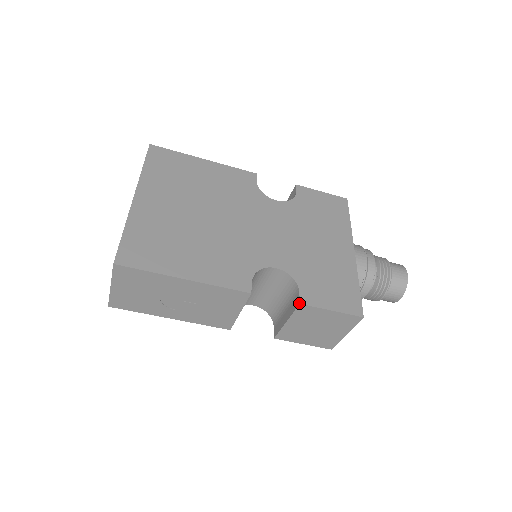
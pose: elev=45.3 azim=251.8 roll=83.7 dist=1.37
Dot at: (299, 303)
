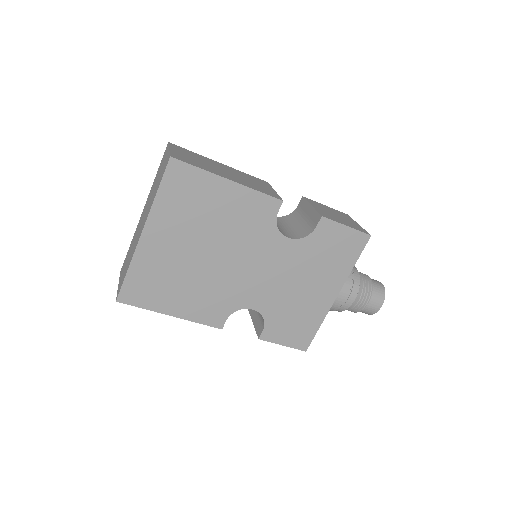
Dot at: (258, 338)
